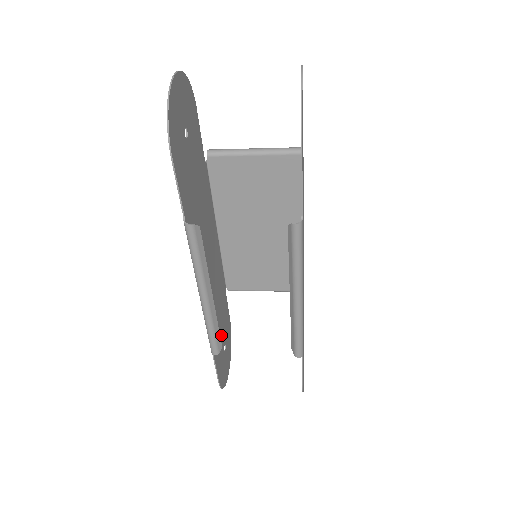
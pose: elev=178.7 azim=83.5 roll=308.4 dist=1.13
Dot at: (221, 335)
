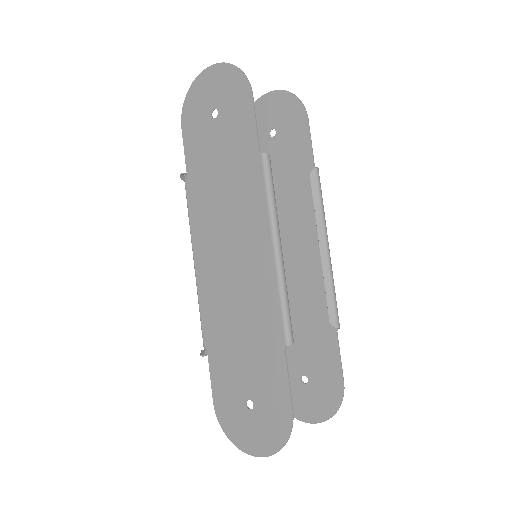
Dot at: (250, 372)
